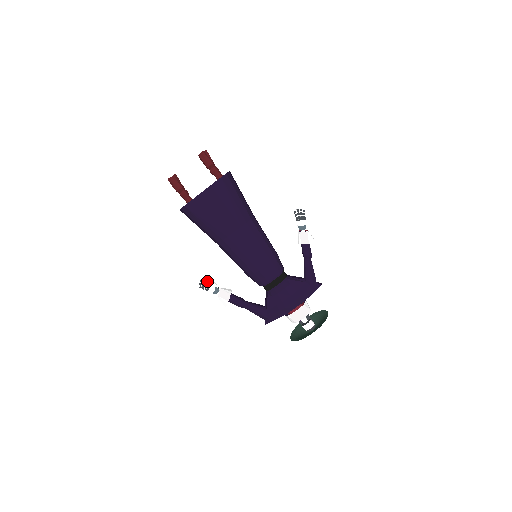
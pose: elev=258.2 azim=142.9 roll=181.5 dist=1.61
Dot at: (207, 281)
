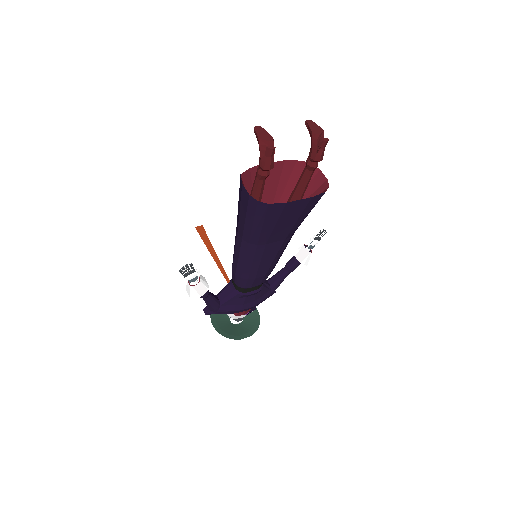
Dot at: occluded
